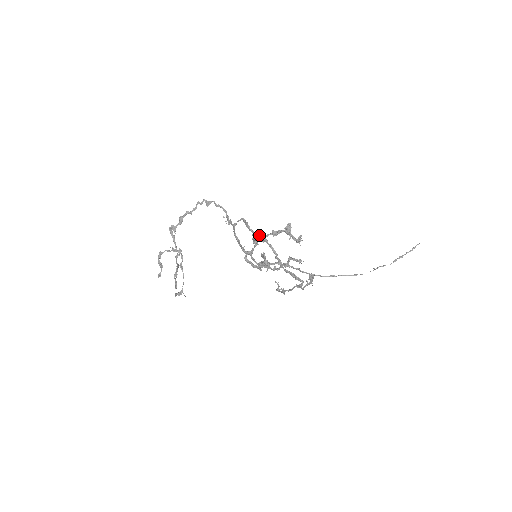
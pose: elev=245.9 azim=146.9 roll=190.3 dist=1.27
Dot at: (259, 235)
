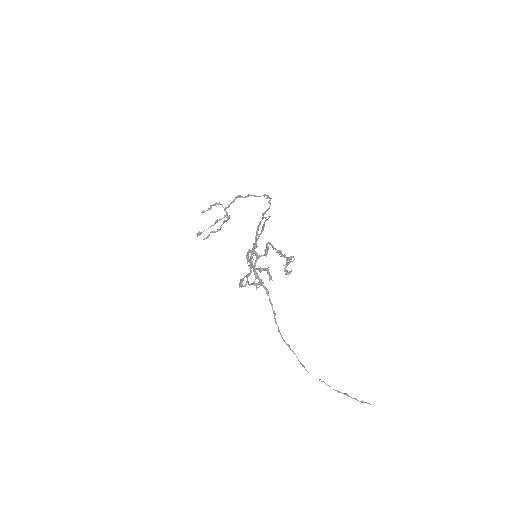
Dot at: (264, 225)
